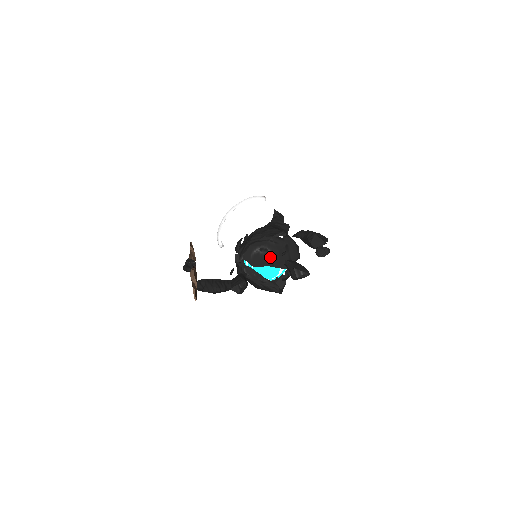
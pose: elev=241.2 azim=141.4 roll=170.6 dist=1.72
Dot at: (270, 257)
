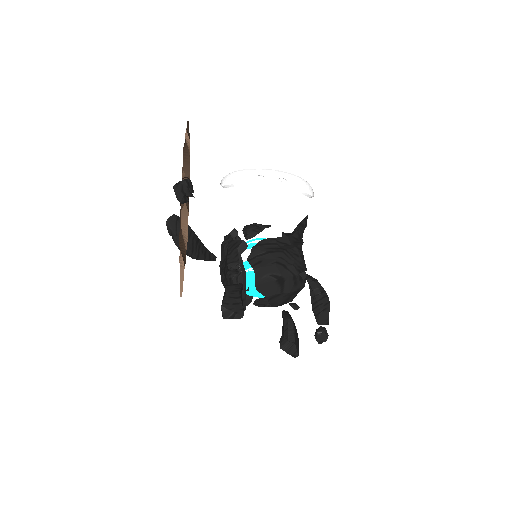
Dot at: (277, 292)
